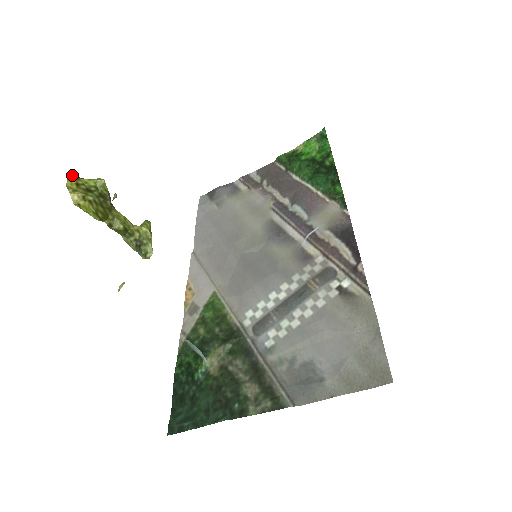
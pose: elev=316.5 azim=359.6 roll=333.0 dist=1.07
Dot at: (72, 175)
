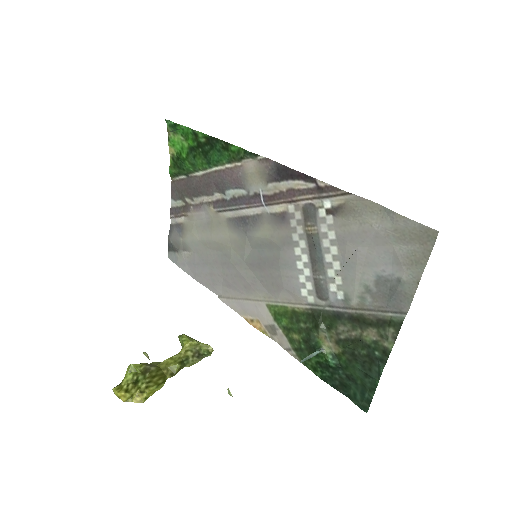
Dot at: (116, 392)
